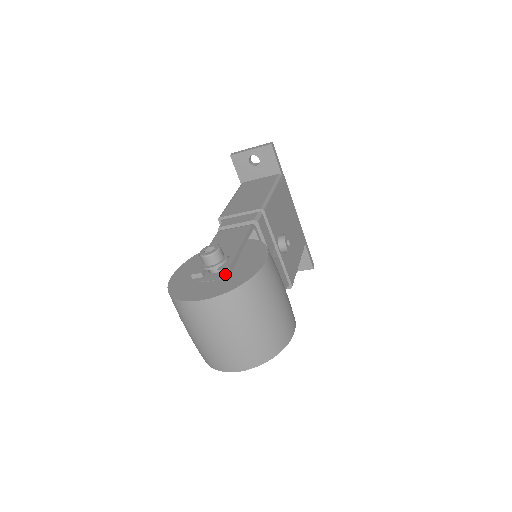
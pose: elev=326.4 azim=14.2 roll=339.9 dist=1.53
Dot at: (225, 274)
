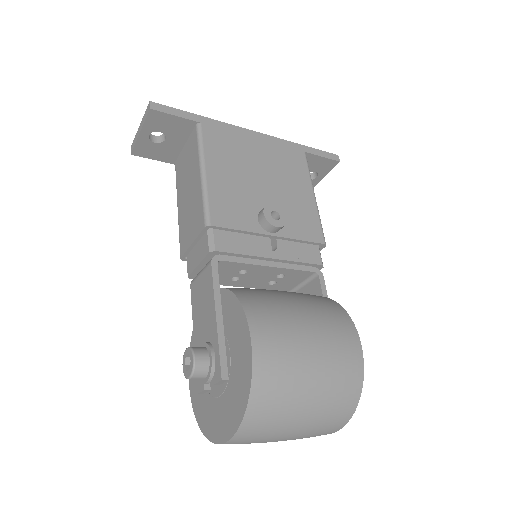
Dot at: (226, 381)
